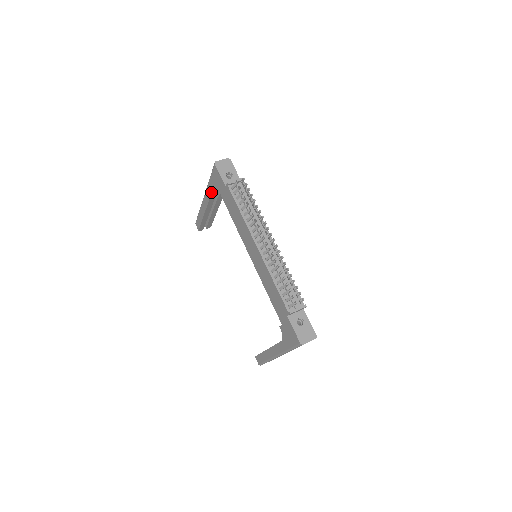
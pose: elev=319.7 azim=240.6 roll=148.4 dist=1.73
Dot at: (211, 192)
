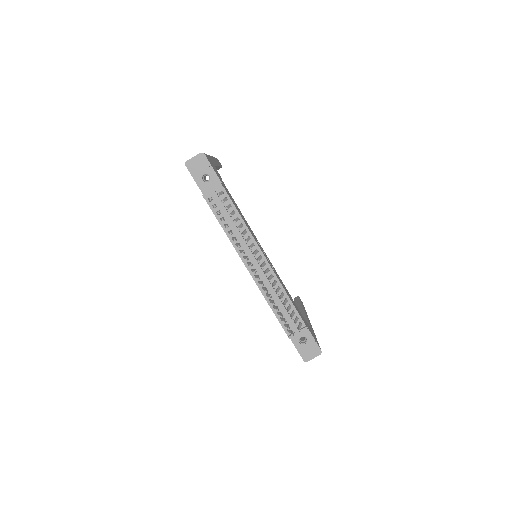
Dot at: occluded
